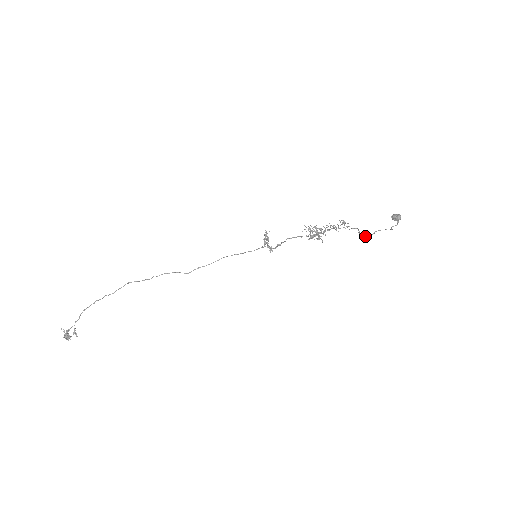
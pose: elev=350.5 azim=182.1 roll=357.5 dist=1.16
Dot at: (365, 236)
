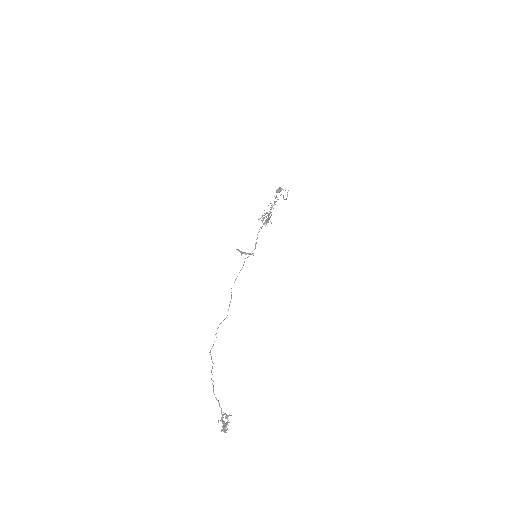
Dot at: (286, 199)
